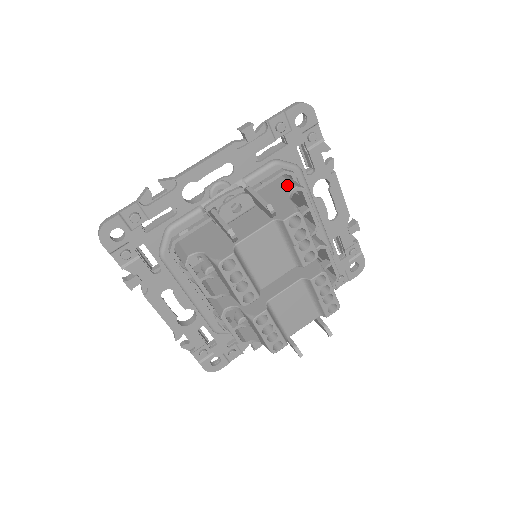
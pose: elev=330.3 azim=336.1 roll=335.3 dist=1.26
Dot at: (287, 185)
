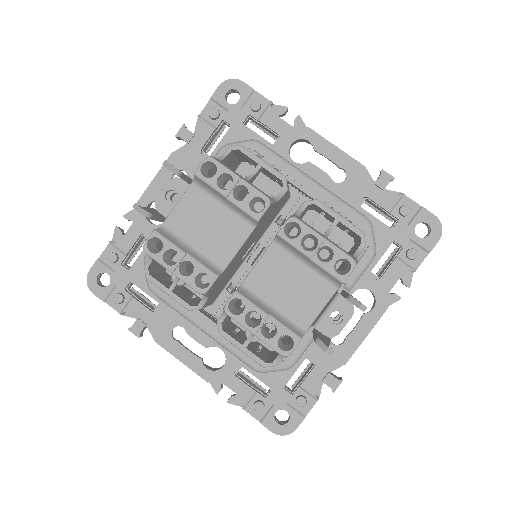
Dot at: occluded
